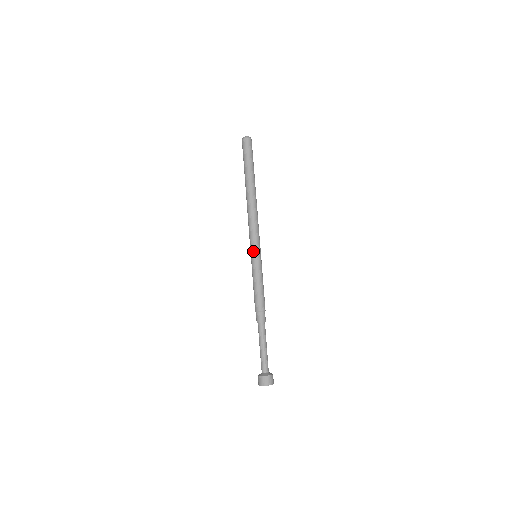
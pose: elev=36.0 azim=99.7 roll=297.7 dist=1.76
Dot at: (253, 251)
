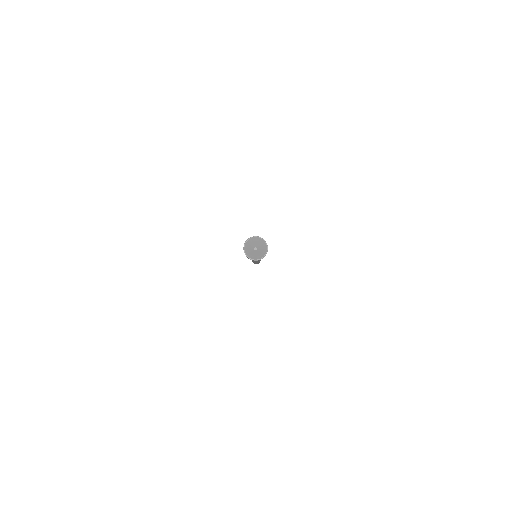
Dot at: occluded
